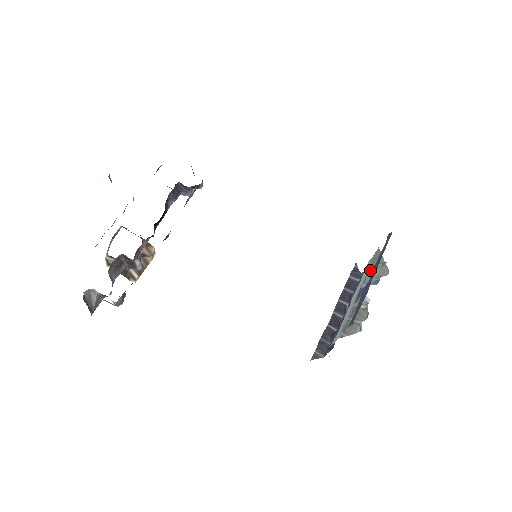
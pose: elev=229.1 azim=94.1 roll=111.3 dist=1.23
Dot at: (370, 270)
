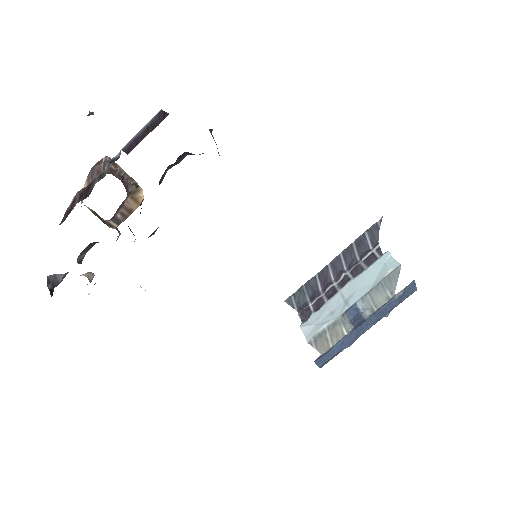
Dot at: (376, 289)
